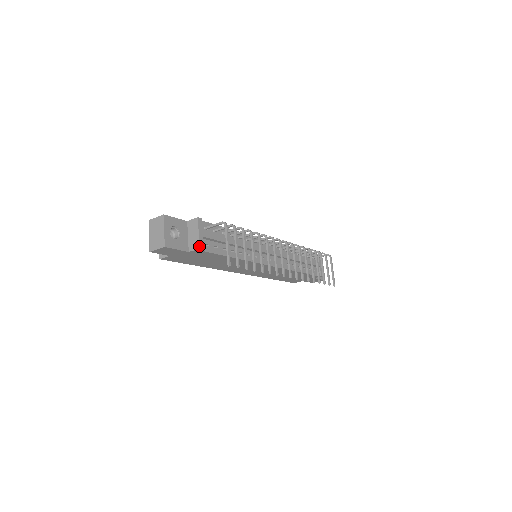
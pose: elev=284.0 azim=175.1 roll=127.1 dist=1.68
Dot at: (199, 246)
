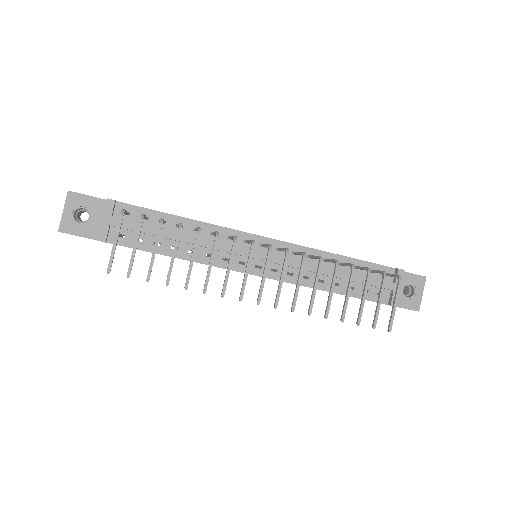
Dot at: occluded
